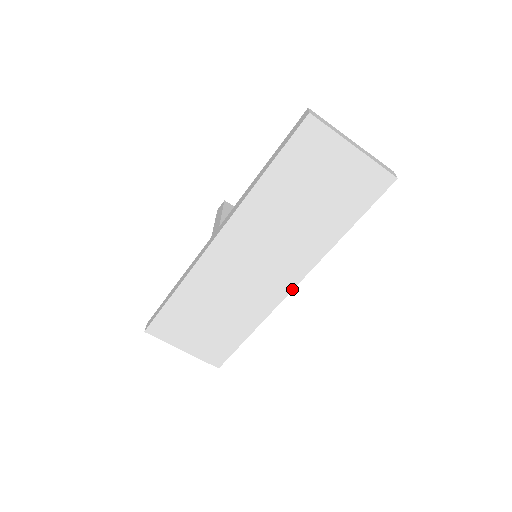
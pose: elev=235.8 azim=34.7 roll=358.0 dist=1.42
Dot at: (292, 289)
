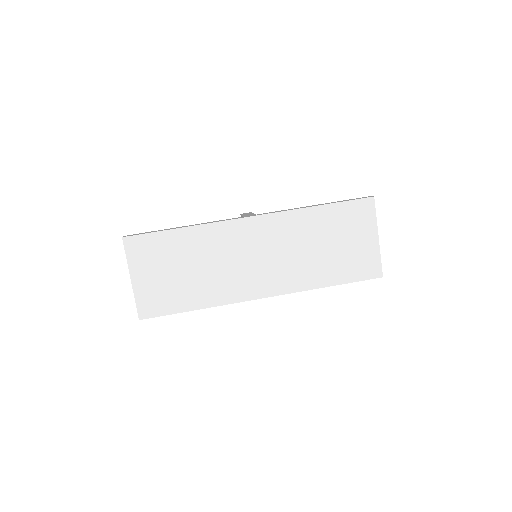
Dot at: (261, 298)
